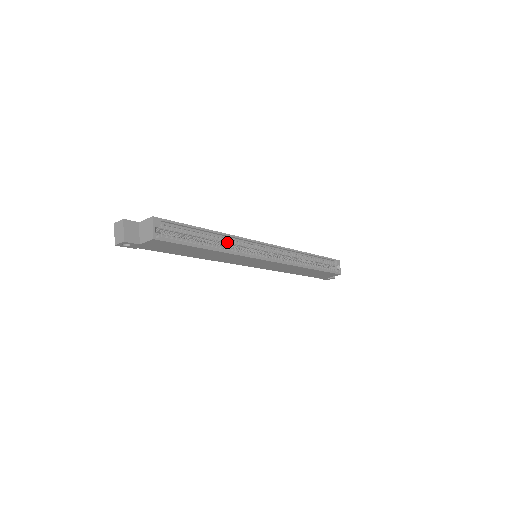
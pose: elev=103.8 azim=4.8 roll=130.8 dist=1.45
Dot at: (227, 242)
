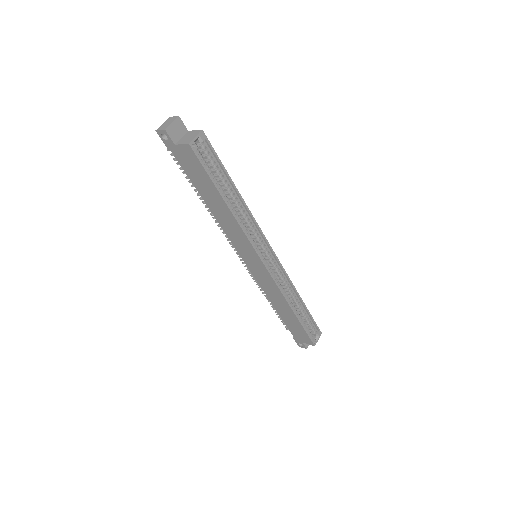
Dot at: (242, 214)
